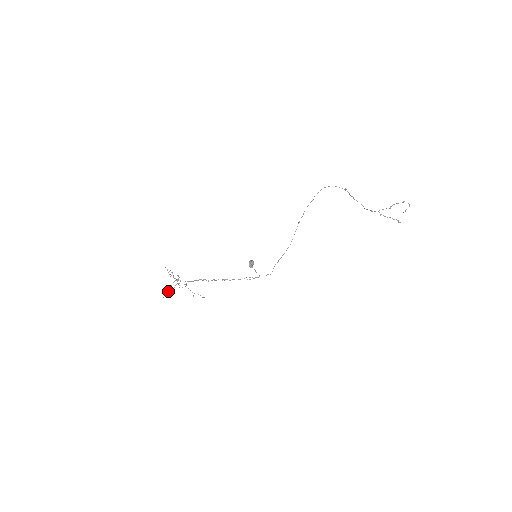
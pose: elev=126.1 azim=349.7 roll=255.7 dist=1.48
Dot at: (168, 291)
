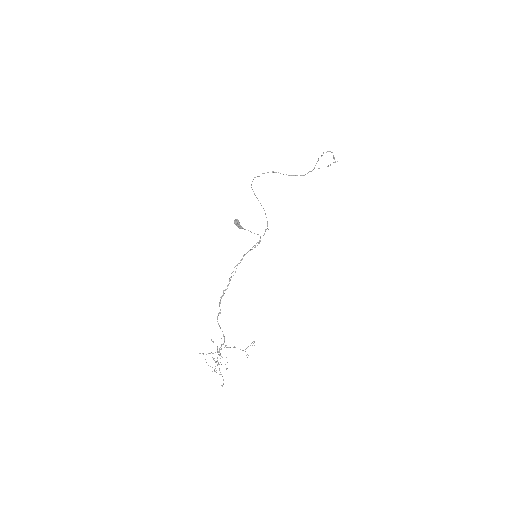
Dot at: occluded
